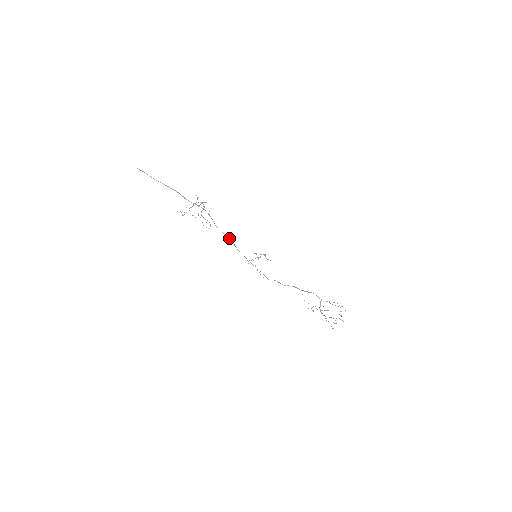
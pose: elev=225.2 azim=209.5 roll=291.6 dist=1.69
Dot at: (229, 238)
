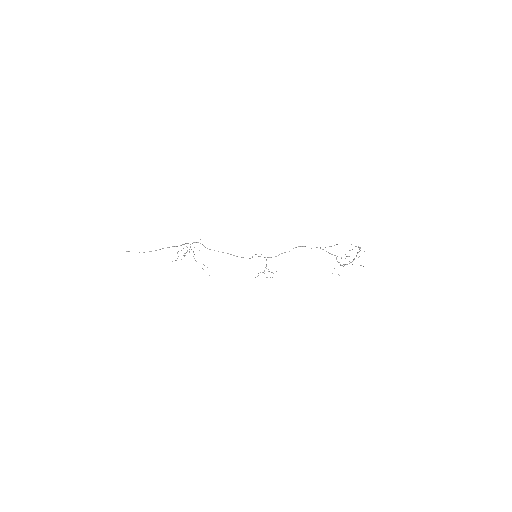
Dot at: occluded
